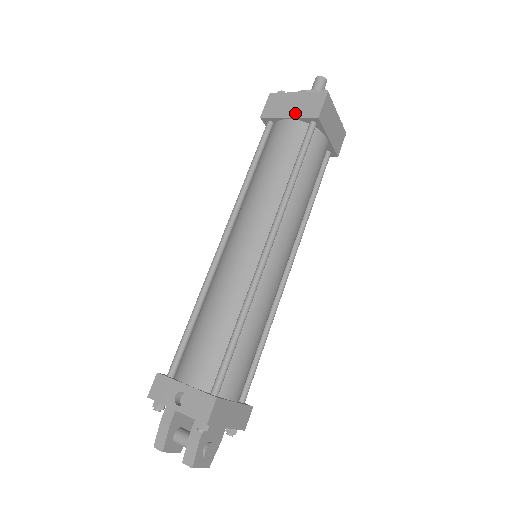
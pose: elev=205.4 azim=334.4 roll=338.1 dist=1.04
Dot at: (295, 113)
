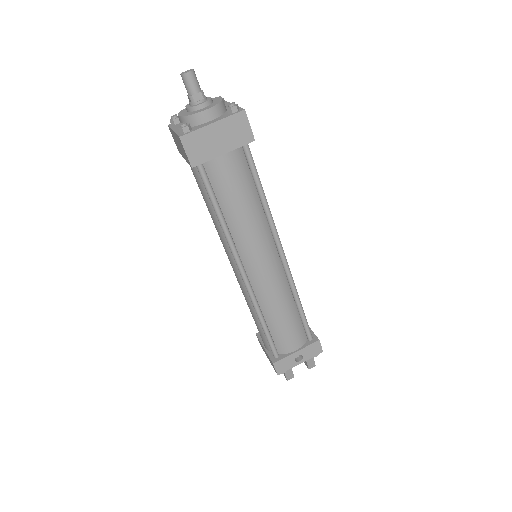
Dot at: (228, 147)
